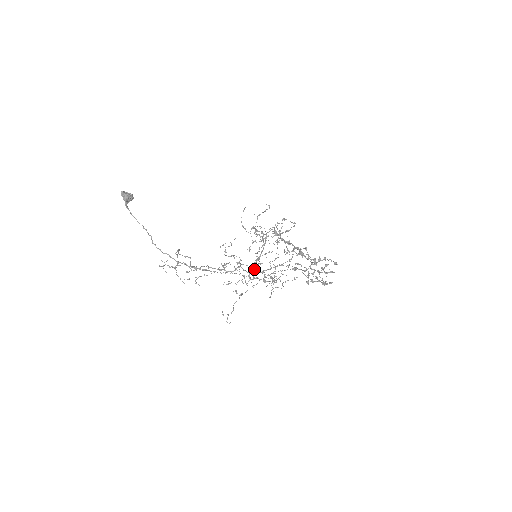
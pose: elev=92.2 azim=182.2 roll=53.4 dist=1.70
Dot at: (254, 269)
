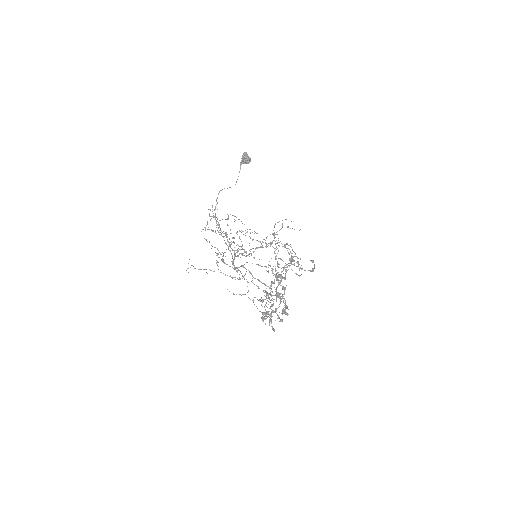
Dot at: (238, 256)
